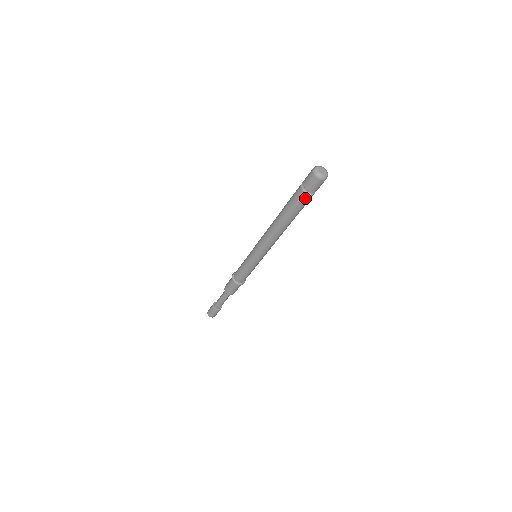
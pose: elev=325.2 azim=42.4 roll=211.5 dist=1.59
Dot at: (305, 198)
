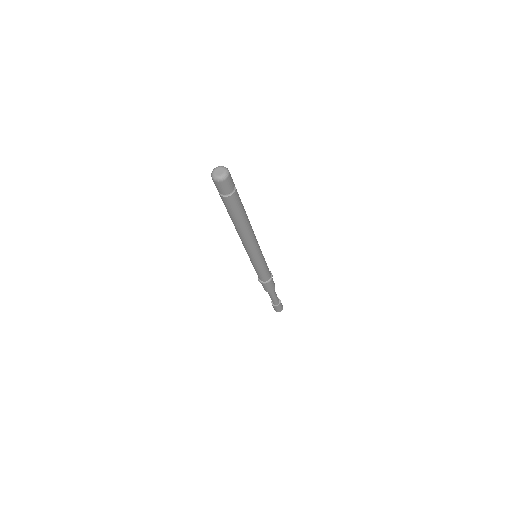
Dot at: (235, 197)
